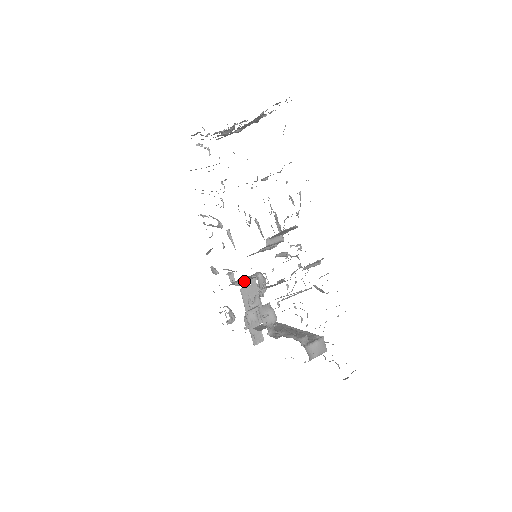
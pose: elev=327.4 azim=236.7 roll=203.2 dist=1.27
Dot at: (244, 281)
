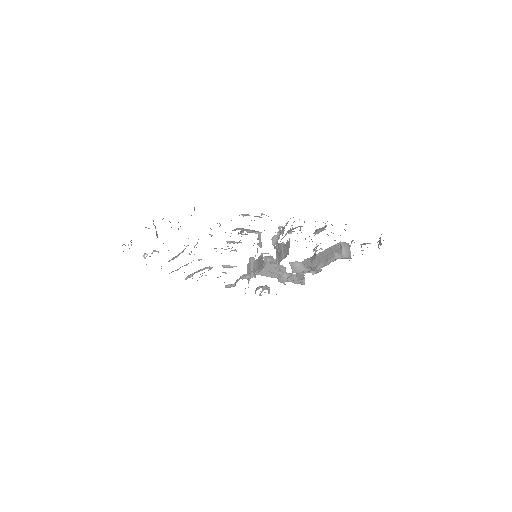
Dot at: (259, 270)
